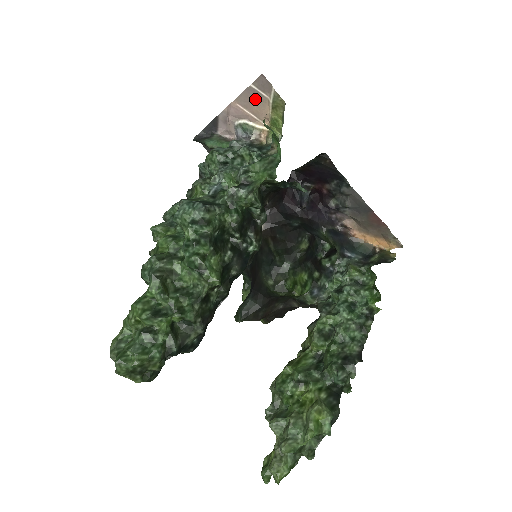
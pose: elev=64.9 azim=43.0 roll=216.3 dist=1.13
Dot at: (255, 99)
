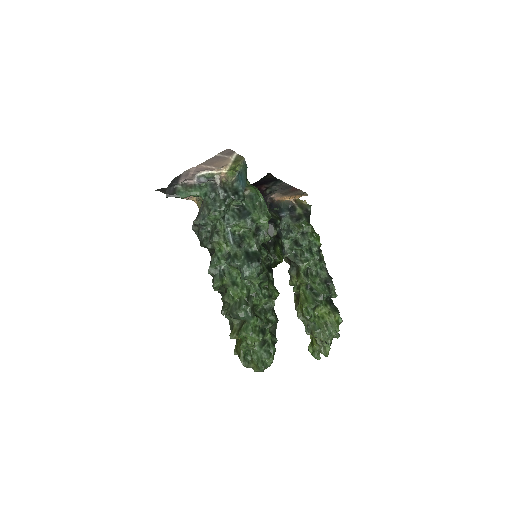
Dot at: (218, 160)
